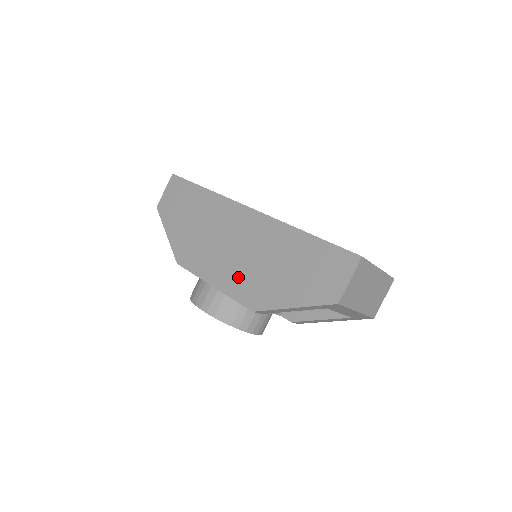
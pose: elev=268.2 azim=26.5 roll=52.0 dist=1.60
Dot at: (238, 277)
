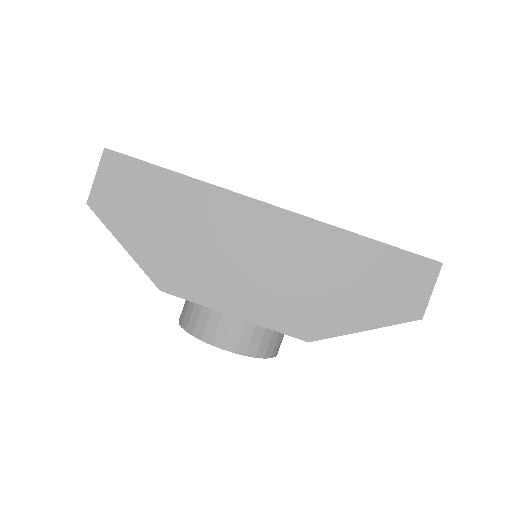
Dot at: (275, 301)
